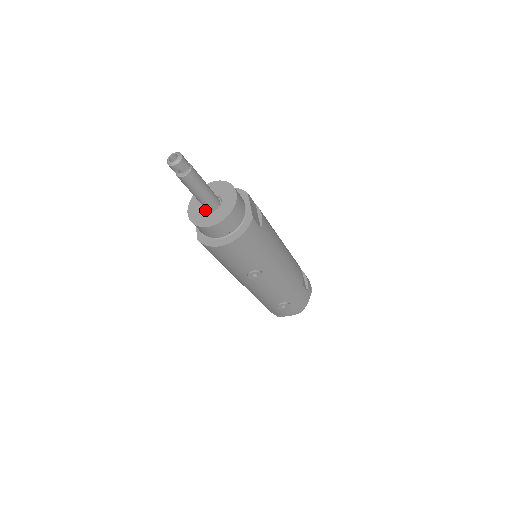
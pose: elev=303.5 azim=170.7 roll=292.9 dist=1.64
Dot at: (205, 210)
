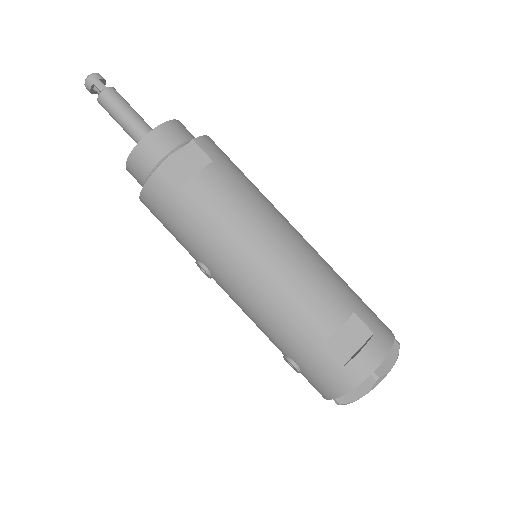
Dot at: occluded
